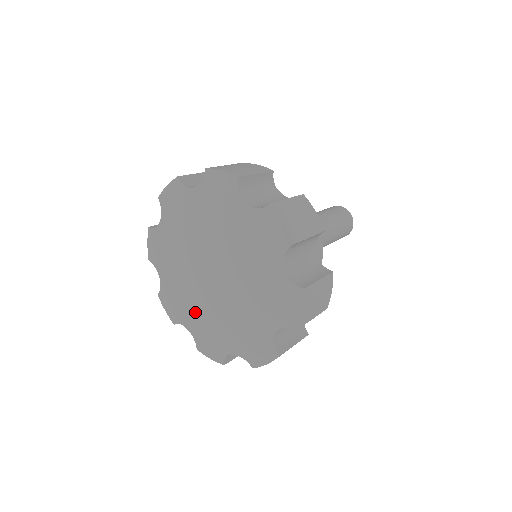
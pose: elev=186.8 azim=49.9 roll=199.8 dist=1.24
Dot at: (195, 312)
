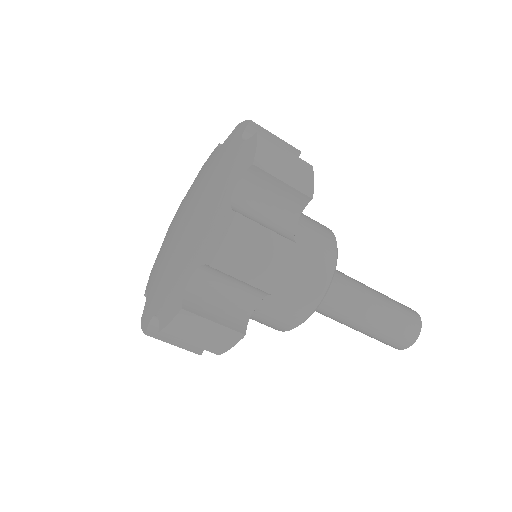
Dot at: (168, 237)
